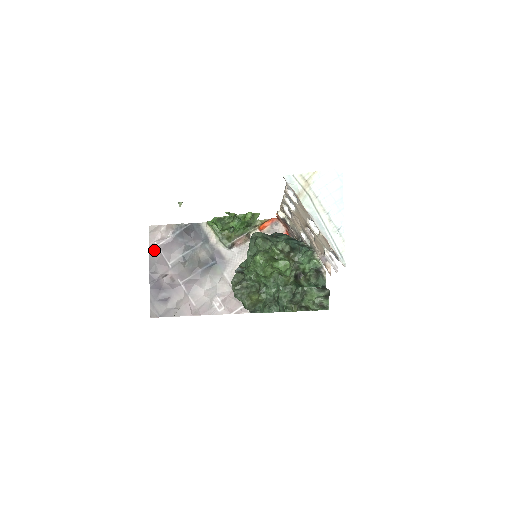
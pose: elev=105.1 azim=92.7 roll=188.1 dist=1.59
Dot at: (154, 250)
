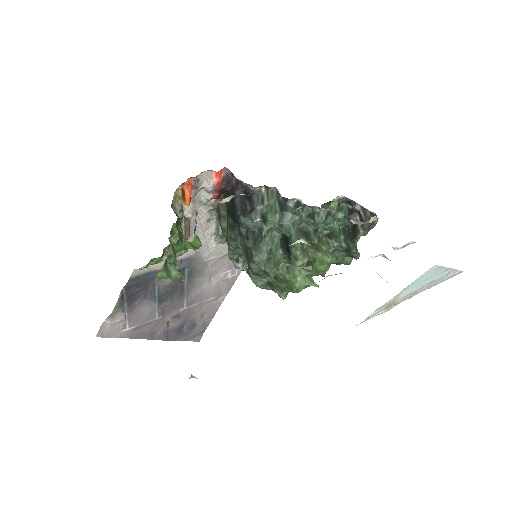
Dot at: (131, 334)
